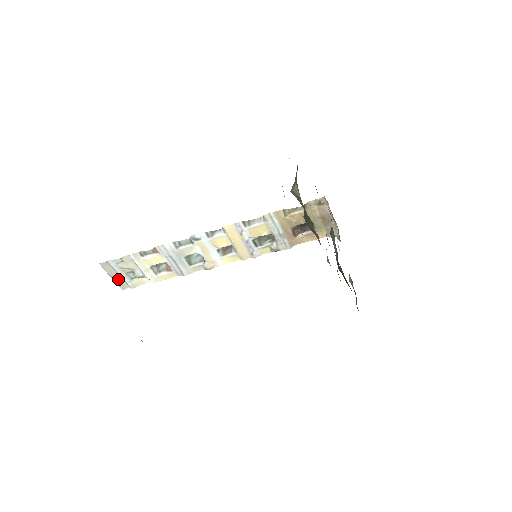
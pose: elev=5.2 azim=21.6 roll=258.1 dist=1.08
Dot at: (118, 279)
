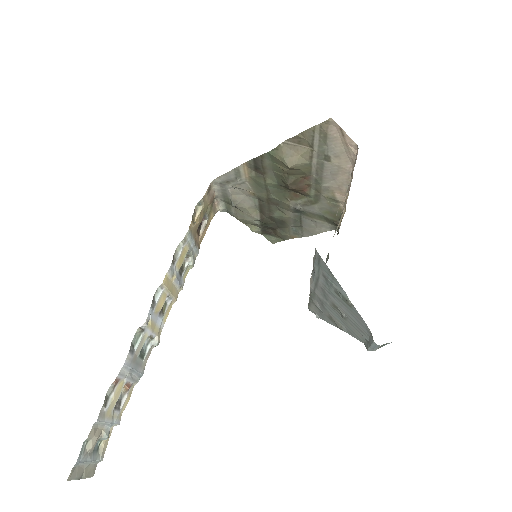
Dot at: (86, 471)
